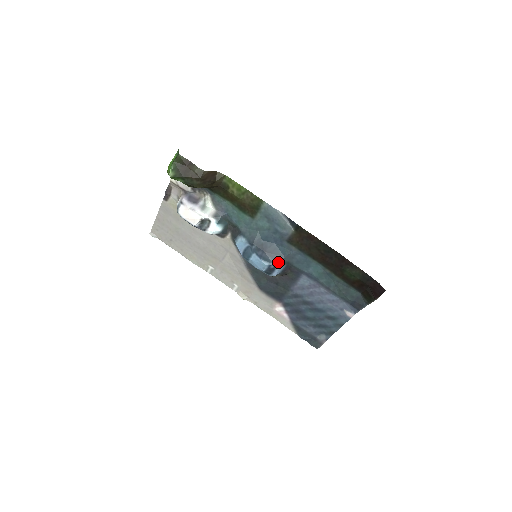
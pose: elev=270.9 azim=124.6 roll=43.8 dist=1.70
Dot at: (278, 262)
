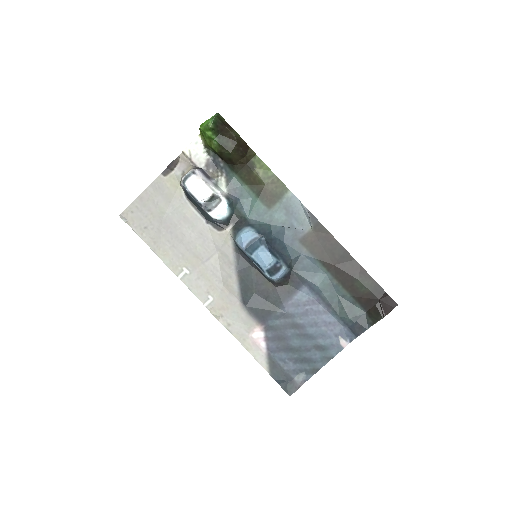
Dot at: (285, 262)
